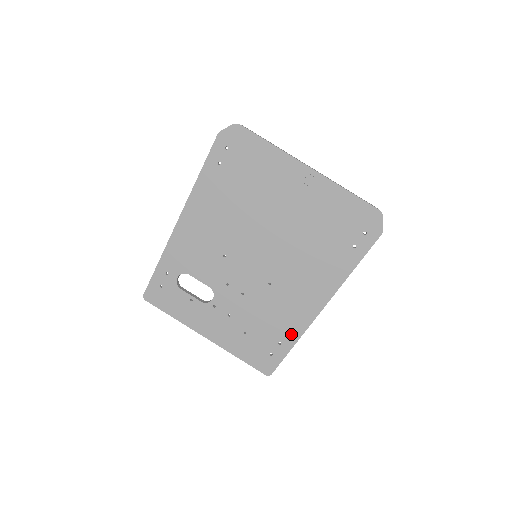
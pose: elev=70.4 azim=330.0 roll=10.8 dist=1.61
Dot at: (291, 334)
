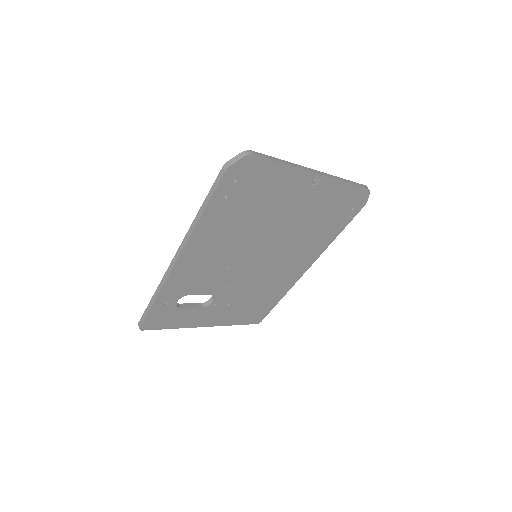
Dot at: (281, 293)
